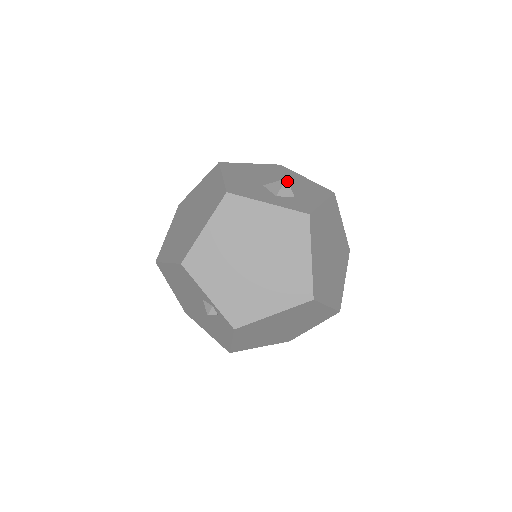
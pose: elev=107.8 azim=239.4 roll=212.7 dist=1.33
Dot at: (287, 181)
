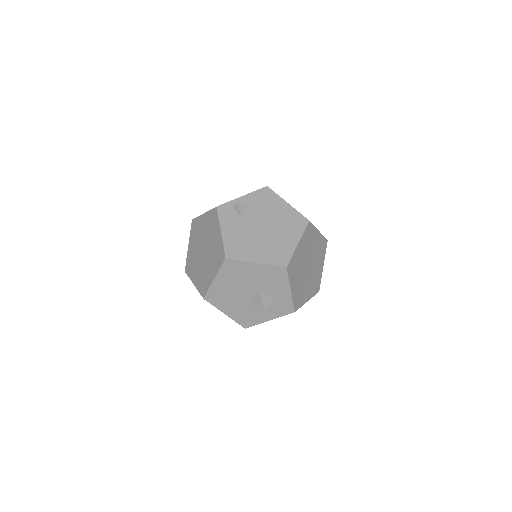
Dot at: occluded
